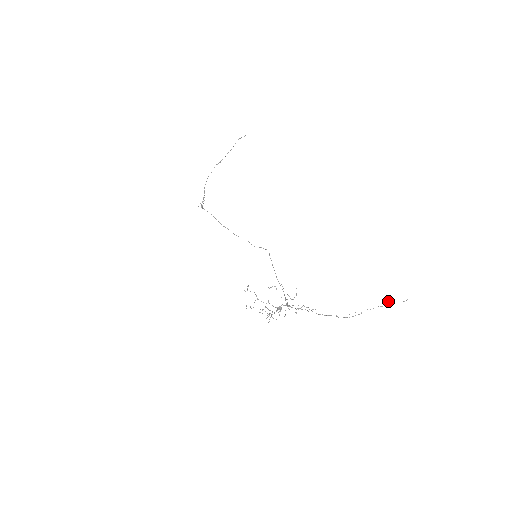
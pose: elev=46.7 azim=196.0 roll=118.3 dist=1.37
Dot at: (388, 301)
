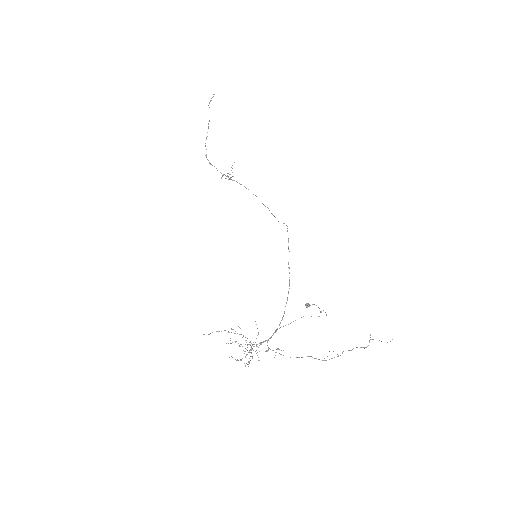
Dot at: occluded
